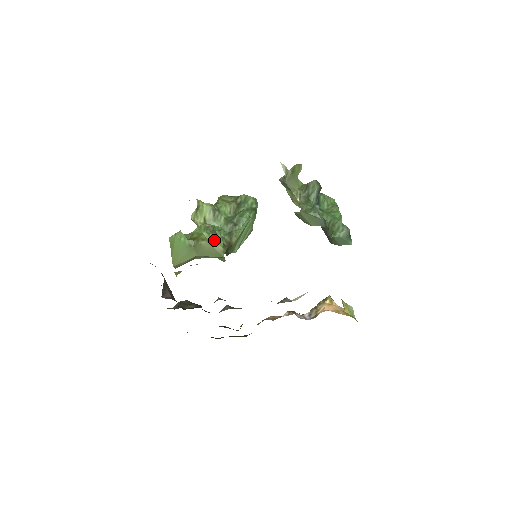
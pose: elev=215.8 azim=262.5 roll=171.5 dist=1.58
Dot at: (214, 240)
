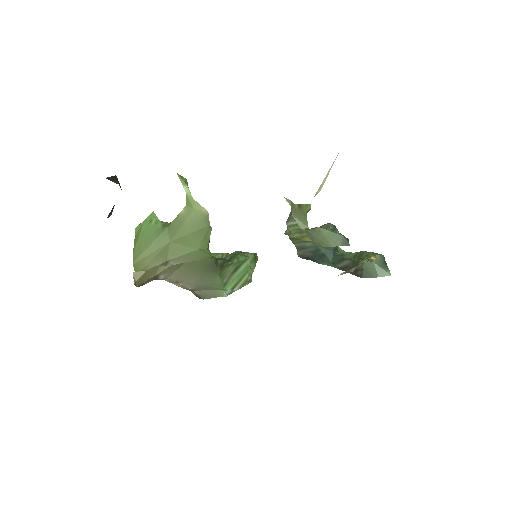
Dot at: (198, 205)
